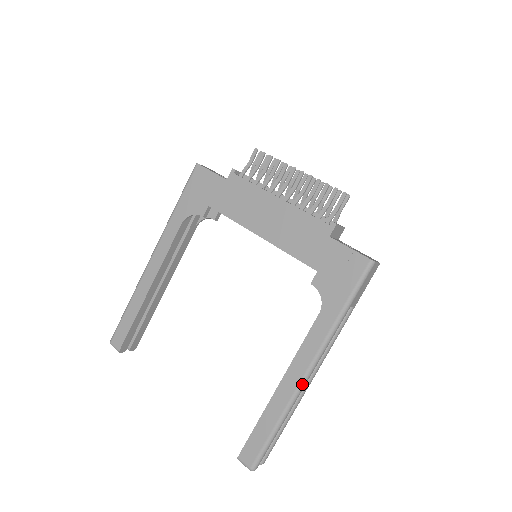
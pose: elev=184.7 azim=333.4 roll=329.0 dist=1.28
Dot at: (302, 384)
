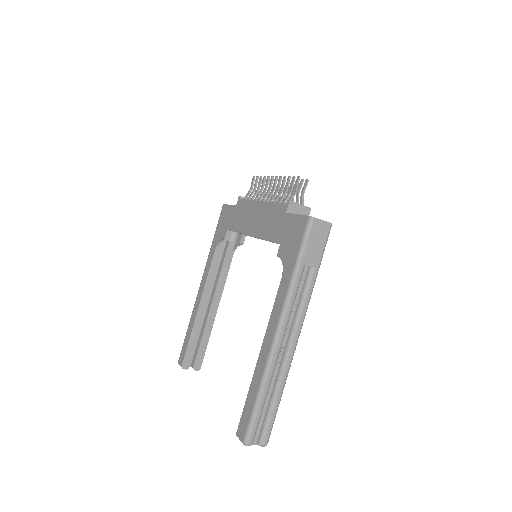
Dot at: (273, 346)
